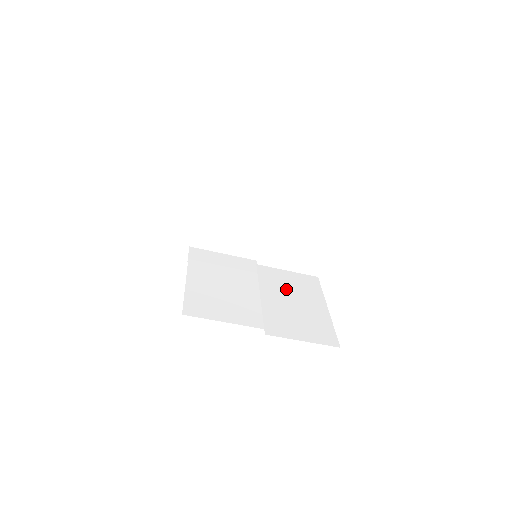
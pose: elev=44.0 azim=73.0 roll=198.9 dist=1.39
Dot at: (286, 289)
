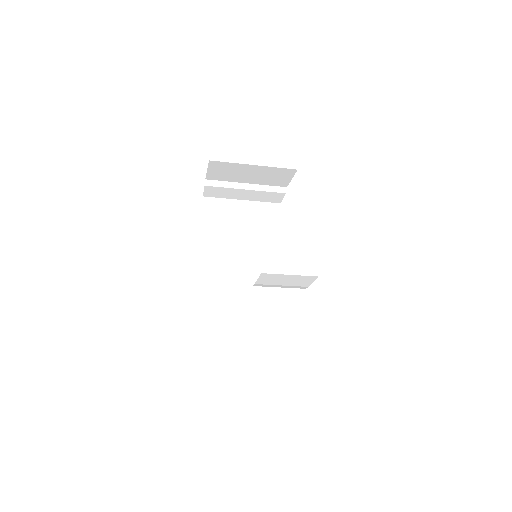
Dot at: (275, 314)
